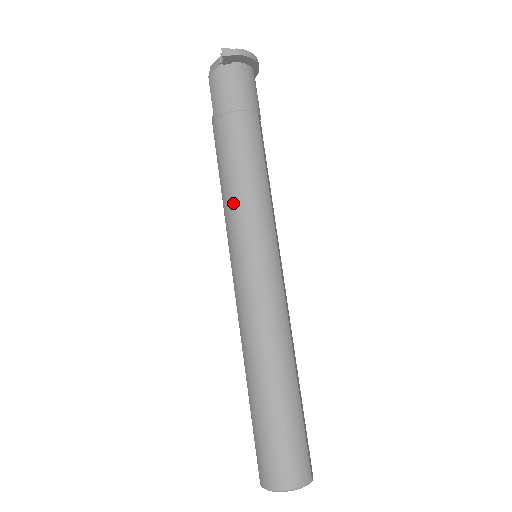
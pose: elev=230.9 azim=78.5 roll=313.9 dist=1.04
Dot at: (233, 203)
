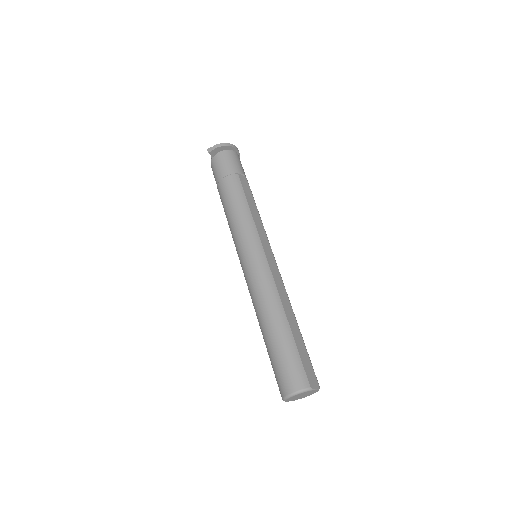
Dot at: (232, 229)
